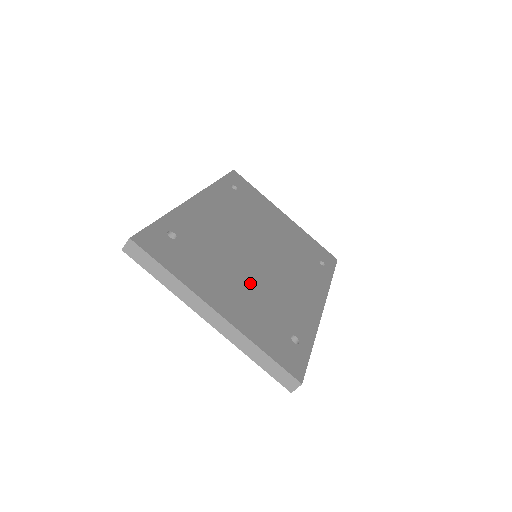
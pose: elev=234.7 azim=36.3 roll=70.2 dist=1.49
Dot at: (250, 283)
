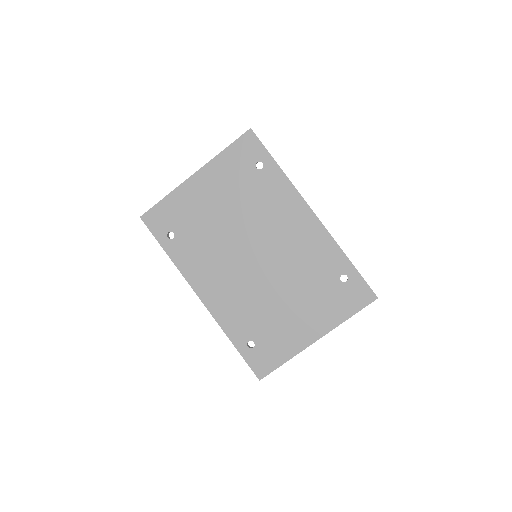
Dot at: (291, 292)
